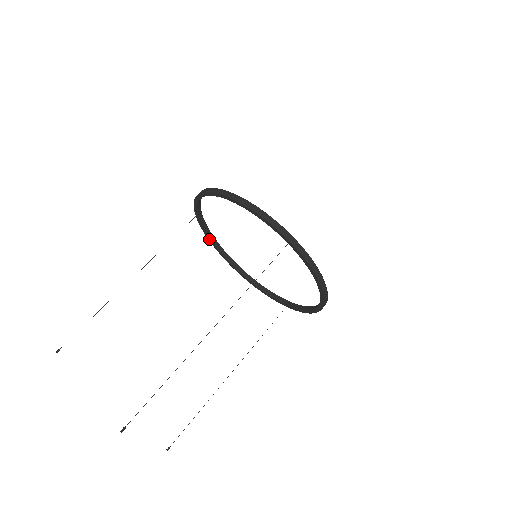
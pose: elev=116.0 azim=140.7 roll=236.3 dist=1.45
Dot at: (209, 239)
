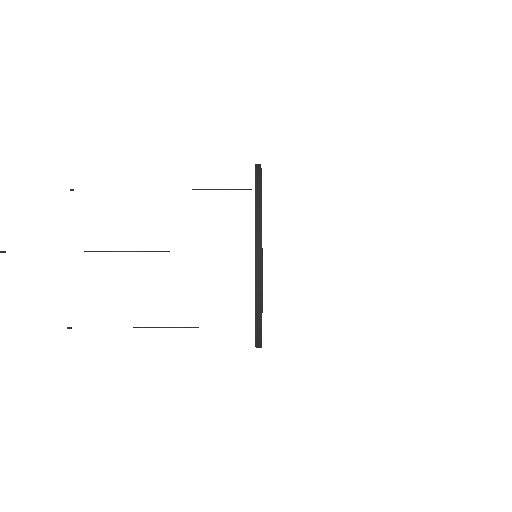
Dot at: occluded
